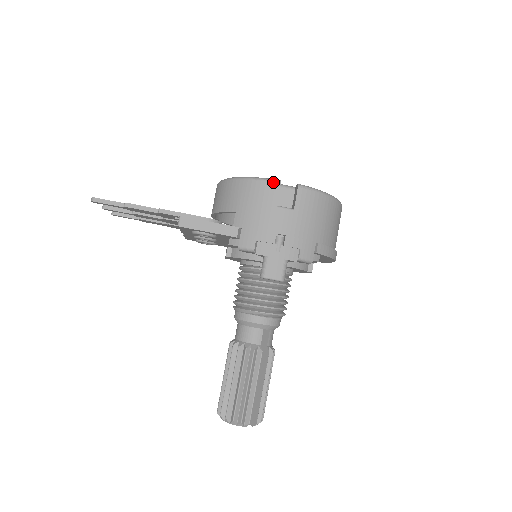
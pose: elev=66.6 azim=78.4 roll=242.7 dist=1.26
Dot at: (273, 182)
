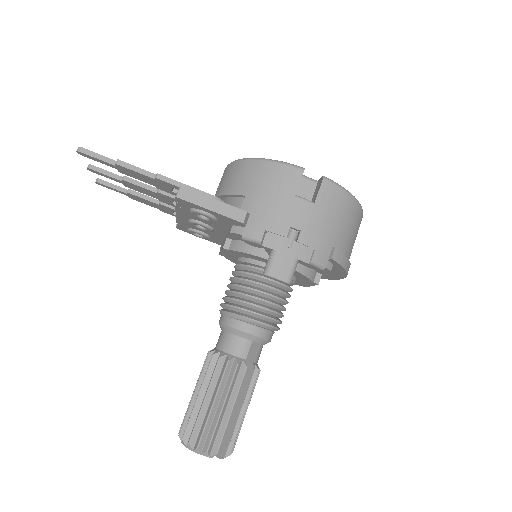
Dot at: (295, 168)
